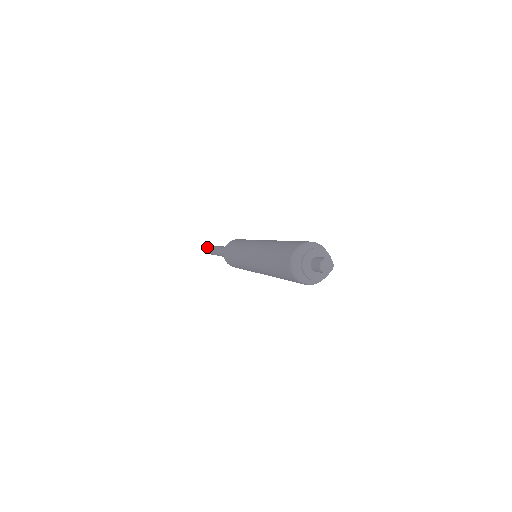
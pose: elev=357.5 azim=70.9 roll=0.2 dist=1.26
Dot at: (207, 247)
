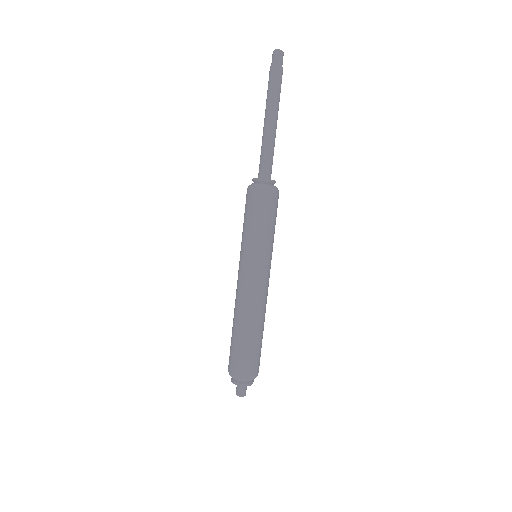
Dot at: (273, 51)
